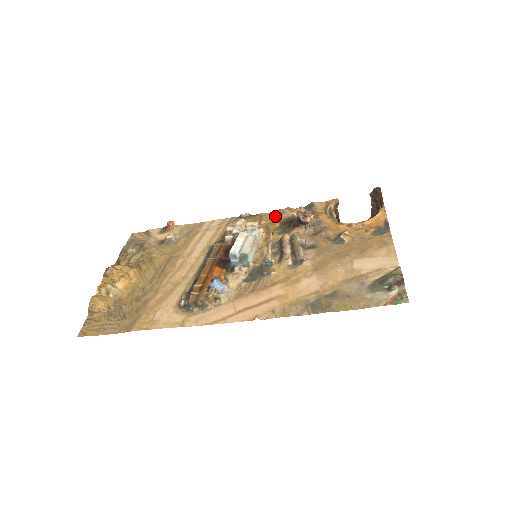
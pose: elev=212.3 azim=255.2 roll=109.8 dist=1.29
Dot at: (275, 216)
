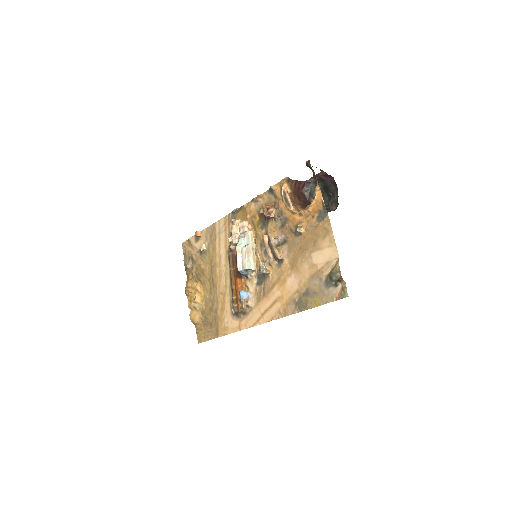
Dot at: (253, 207)
